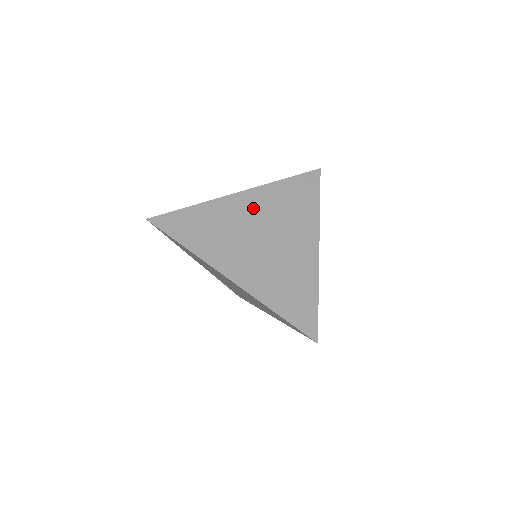
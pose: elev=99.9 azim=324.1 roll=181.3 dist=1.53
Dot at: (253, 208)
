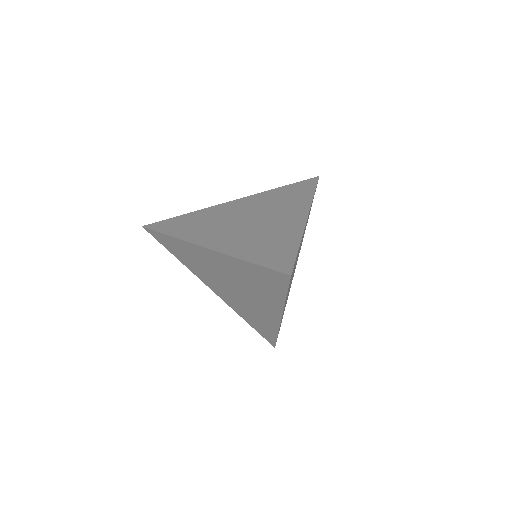
Dot at: (244, 206)
